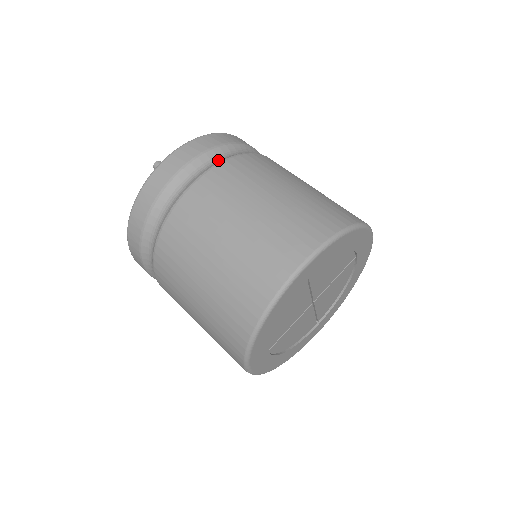
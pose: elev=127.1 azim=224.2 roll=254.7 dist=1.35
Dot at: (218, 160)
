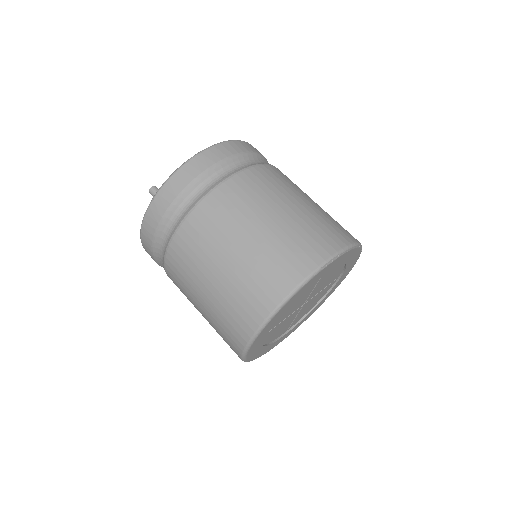
Dot at: (169, 234)
